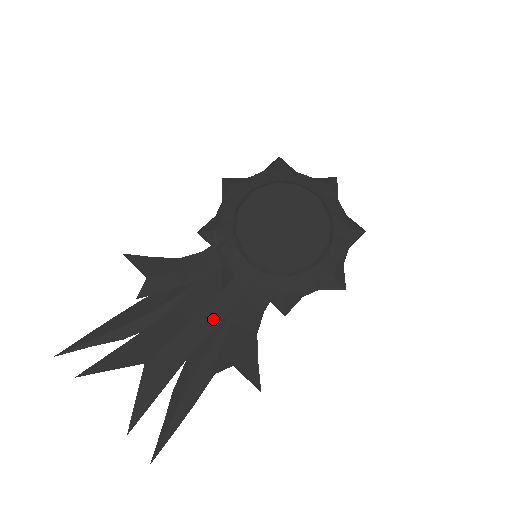
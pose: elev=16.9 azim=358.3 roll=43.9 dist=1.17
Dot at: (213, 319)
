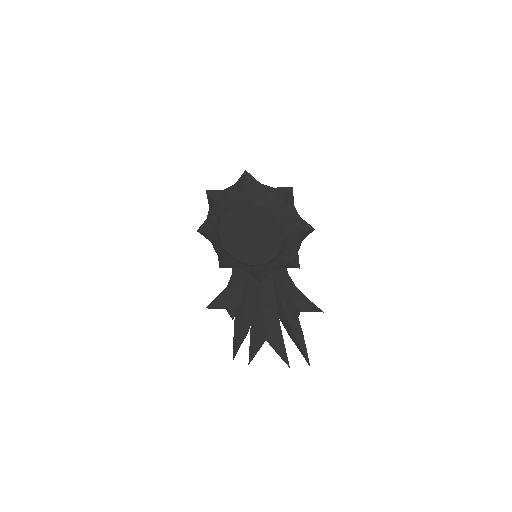
Dot at: (271, 298)
